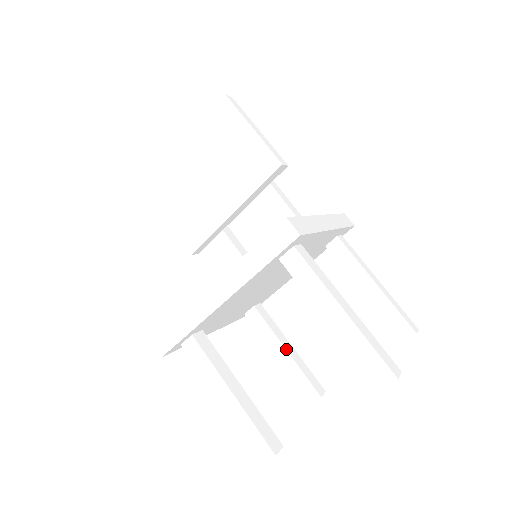
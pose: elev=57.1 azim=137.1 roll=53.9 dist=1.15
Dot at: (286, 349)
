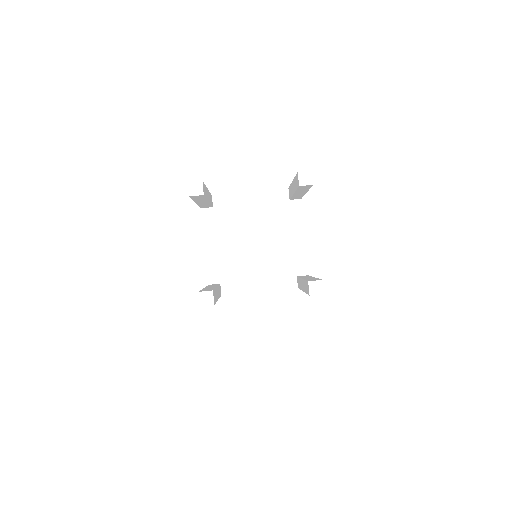
Dot at: (217, 287)
